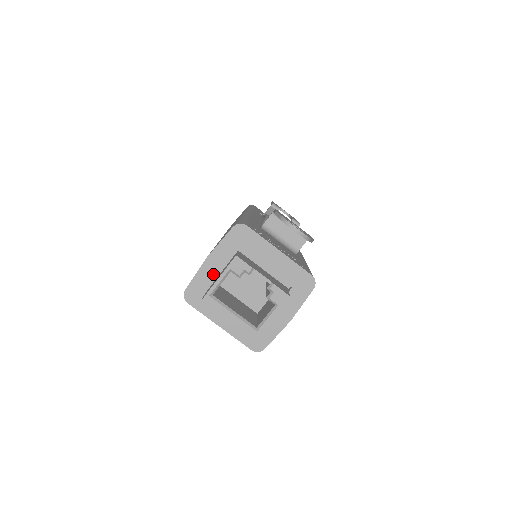
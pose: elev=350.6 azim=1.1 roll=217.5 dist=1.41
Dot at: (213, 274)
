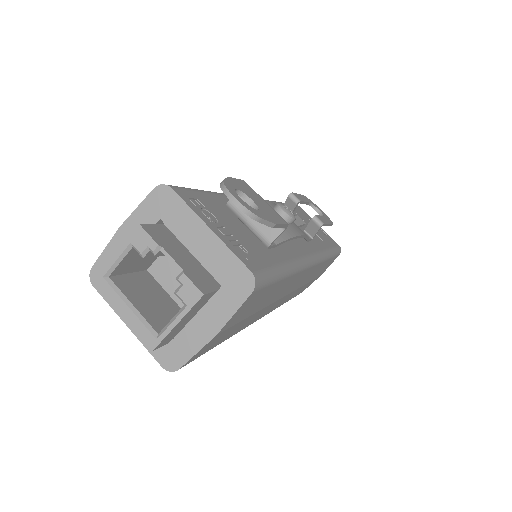
Dot at: occluded
